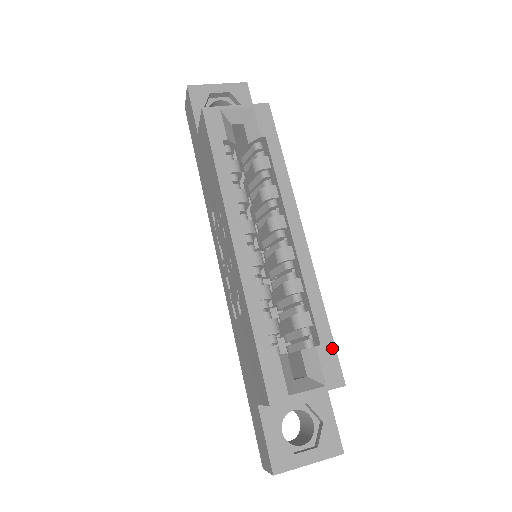
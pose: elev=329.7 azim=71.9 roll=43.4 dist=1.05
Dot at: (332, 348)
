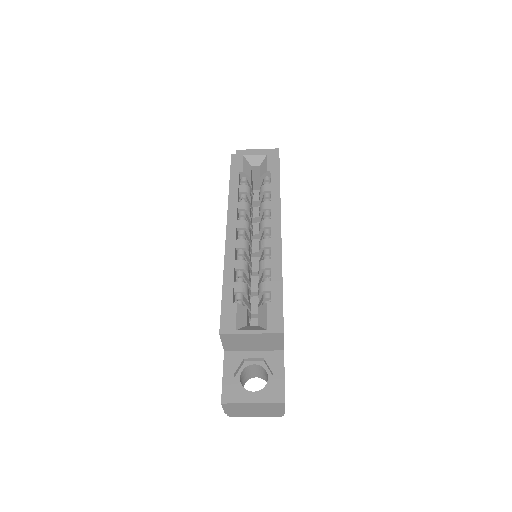
Dot at: (280, 306)
